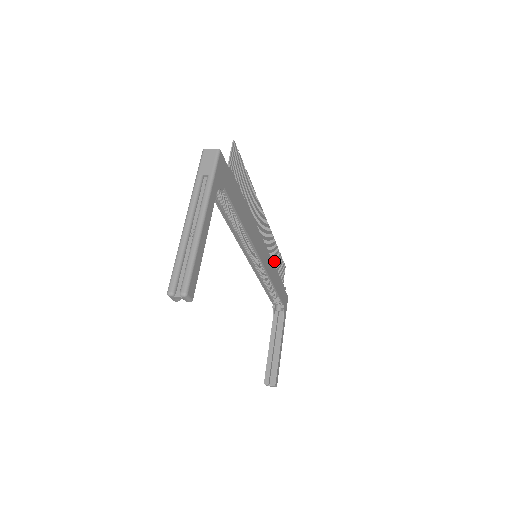
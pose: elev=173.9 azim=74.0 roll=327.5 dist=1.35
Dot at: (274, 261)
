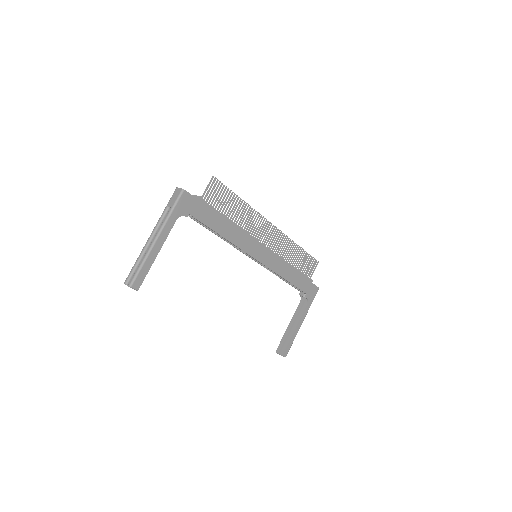
Dot at: (291, 259)
